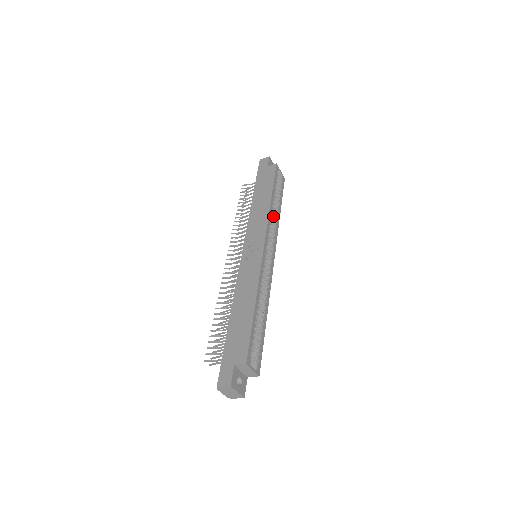
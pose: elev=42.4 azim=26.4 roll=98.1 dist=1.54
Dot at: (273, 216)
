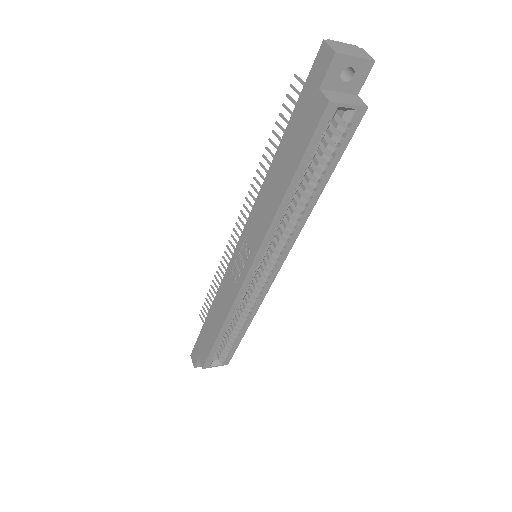
Dot at: (297, 206)
